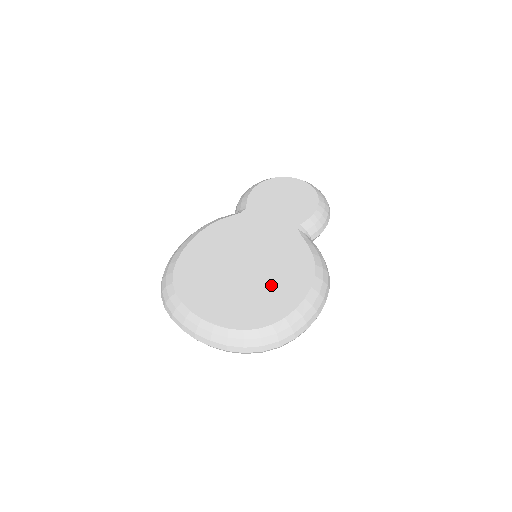
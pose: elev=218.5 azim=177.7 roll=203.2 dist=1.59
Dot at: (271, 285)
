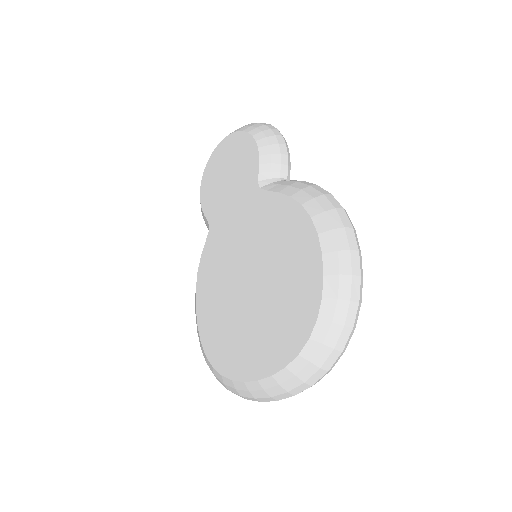
Dot at: (283, 276)
